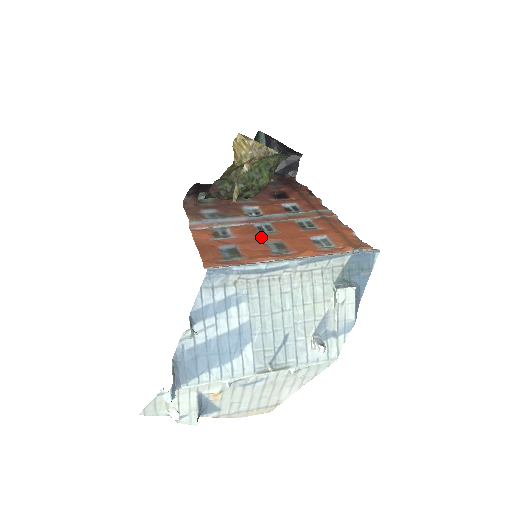
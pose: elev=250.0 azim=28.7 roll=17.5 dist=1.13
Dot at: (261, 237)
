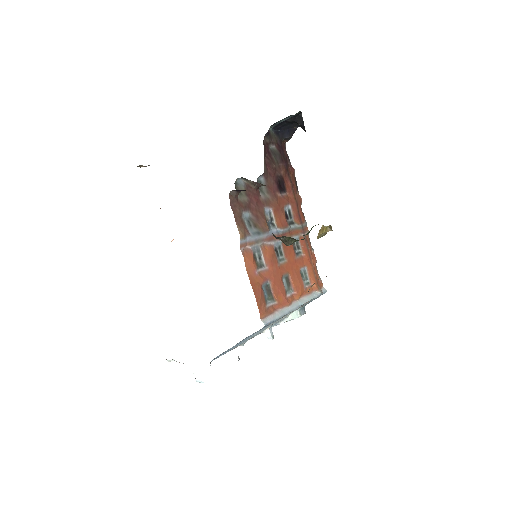
Dot at: (280, 270)
